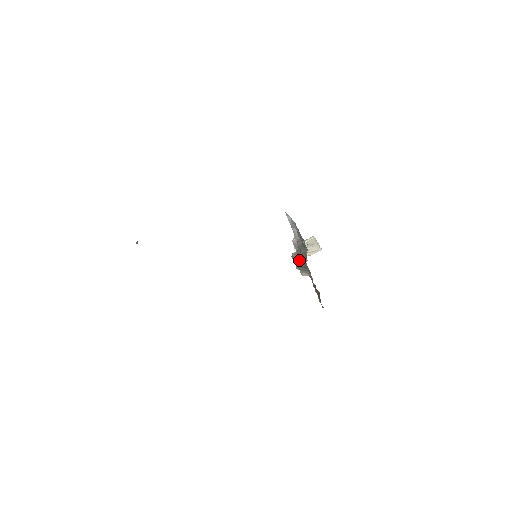
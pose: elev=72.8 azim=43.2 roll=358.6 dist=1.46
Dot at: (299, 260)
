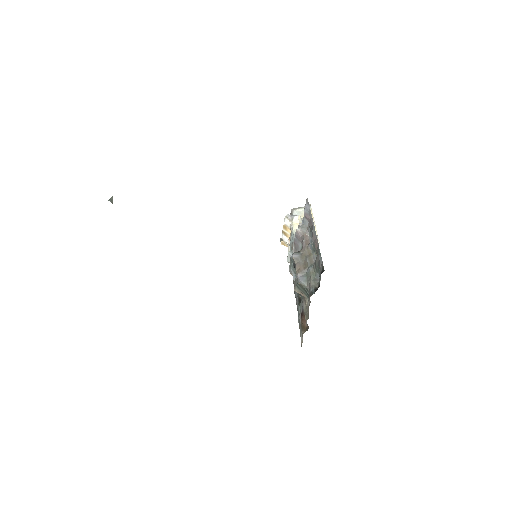
Dot at: (302, 278)
